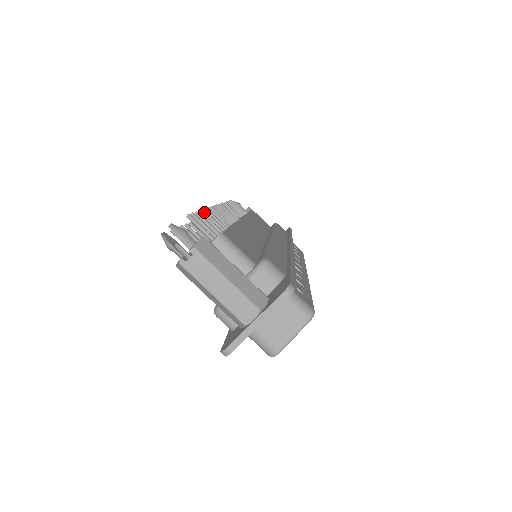
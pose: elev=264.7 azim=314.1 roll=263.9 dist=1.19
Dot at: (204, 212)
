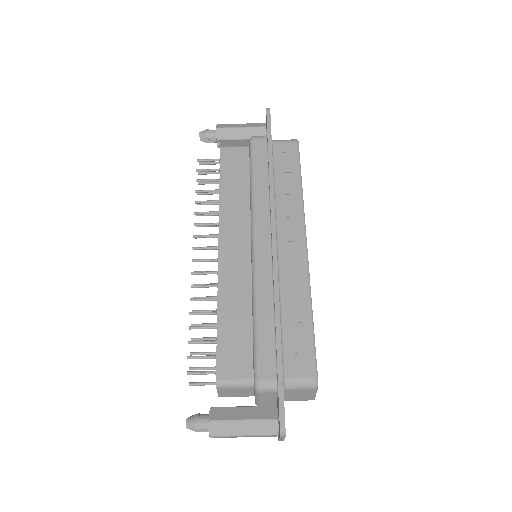
Dot at: occluded
